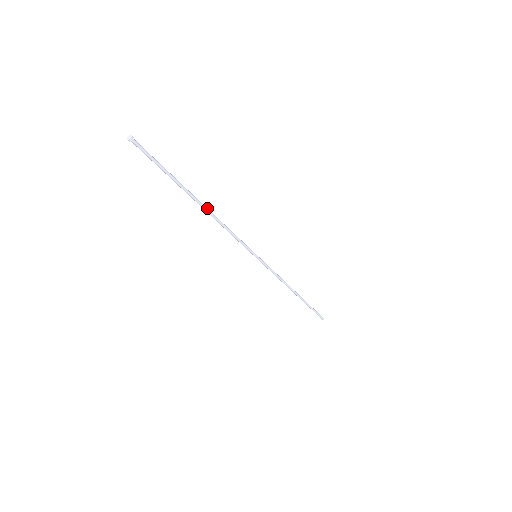
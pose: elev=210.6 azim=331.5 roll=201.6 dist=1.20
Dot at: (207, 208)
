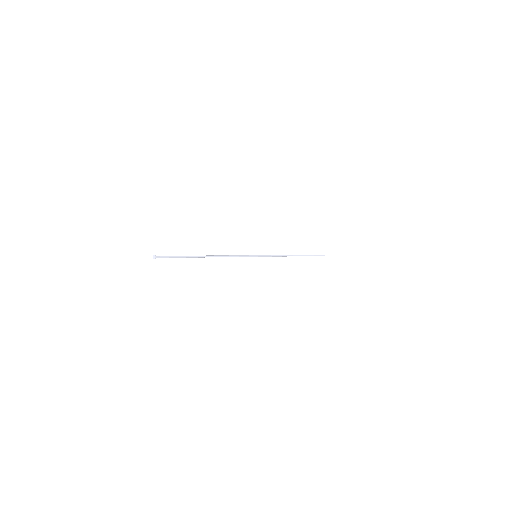
Dot at: (212, 256)
